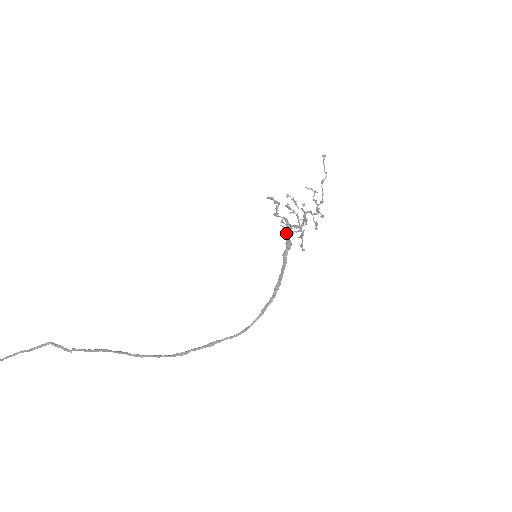
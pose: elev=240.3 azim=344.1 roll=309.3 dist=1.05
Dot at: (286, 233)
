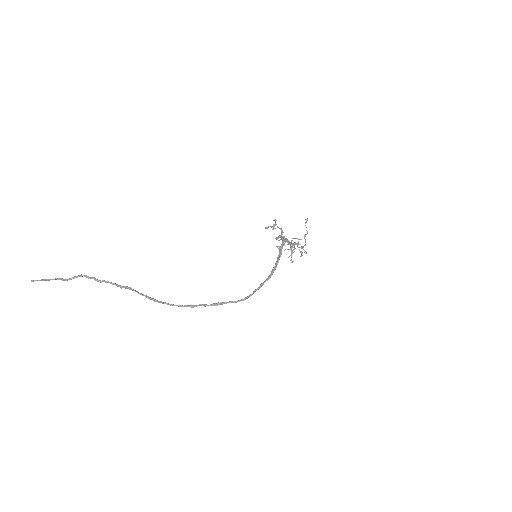
Dot at: (281, 237)
